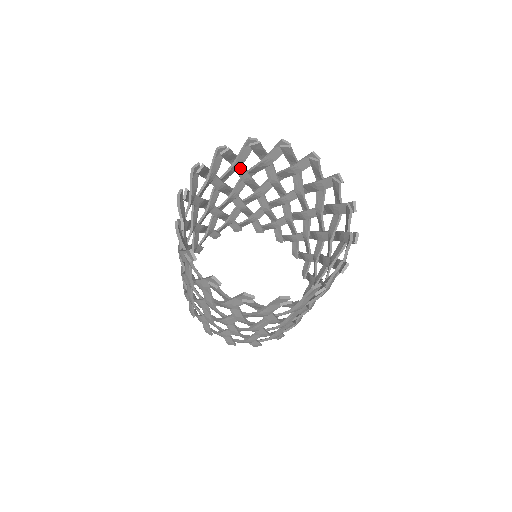
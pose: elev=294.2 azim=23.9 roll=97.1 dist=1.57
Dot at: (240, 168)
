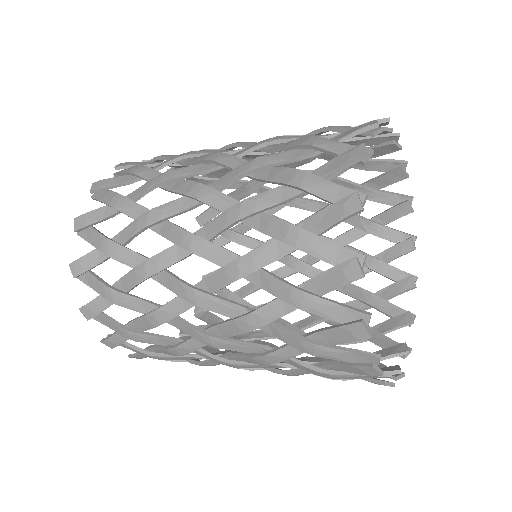
Dot at: occluded
